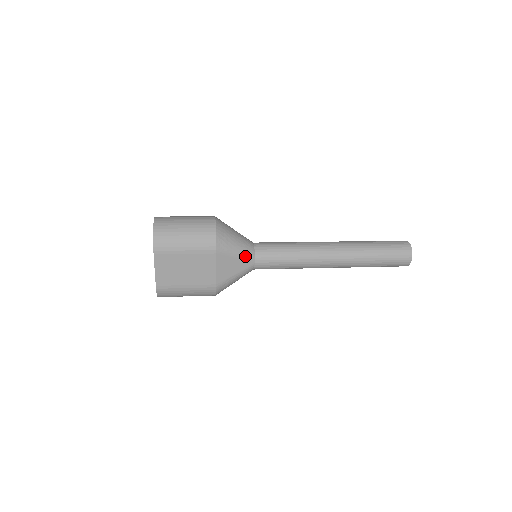
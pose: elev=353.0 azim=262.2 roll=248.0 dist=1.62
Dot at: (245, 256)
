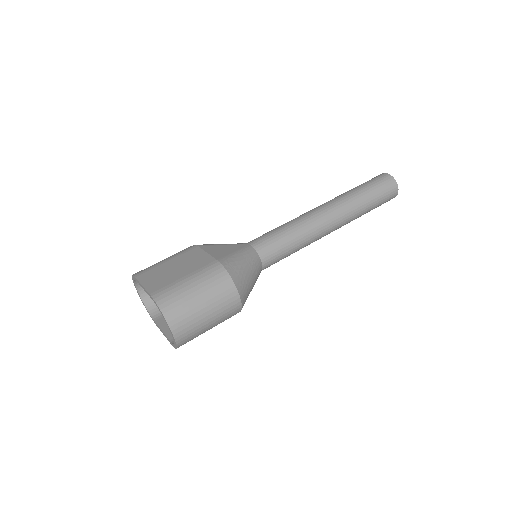
Dot at: occluded
